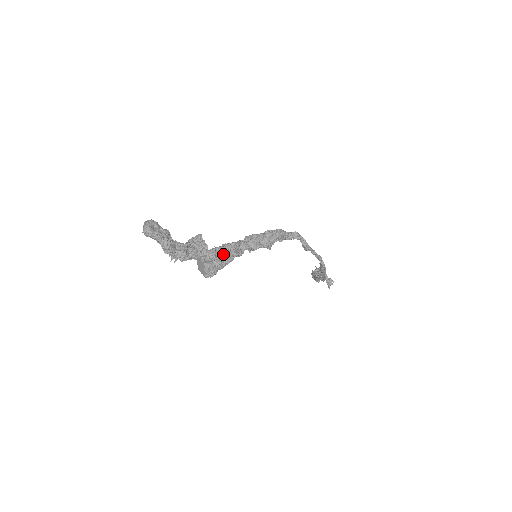
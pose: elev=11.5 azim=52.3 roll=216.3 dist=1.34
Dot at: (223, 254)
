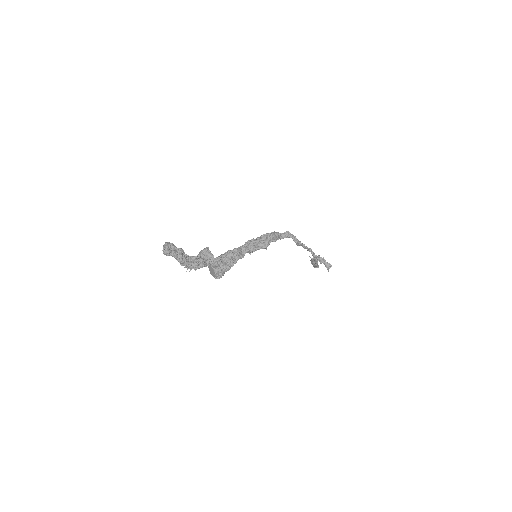
Dot at: (228, 259)
